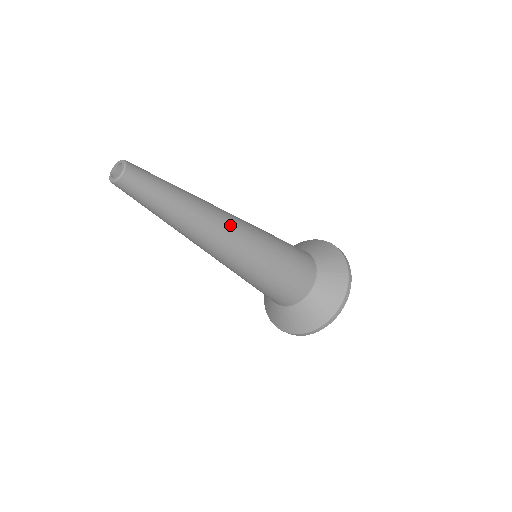
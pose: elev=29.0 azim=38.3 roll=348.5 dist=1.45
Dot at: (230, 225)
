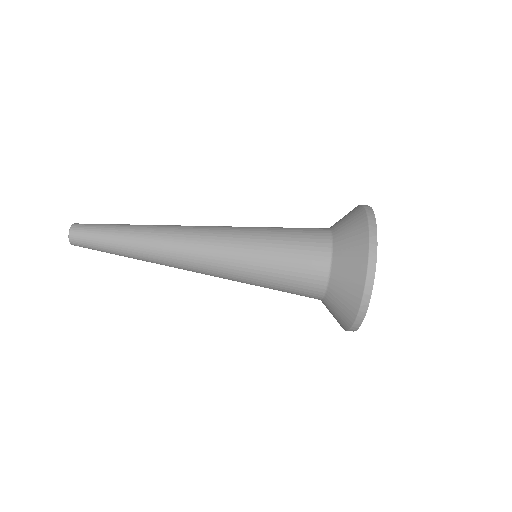
Dot at: (190, 226)
